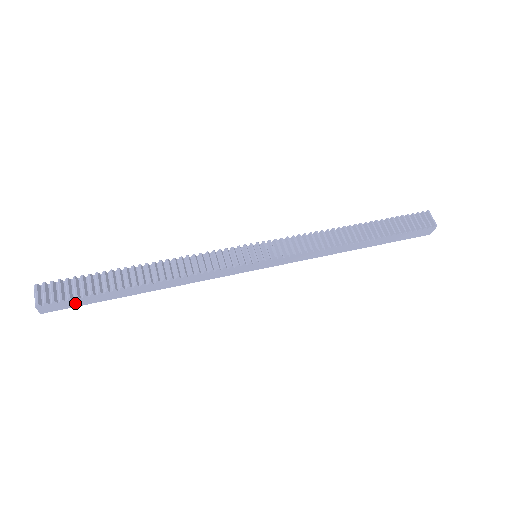
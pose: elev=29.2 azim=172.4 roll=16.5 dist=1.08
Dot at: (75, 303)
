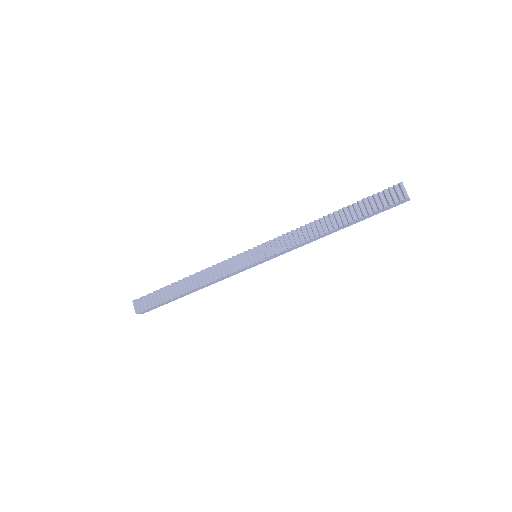
Dot at: (157, 307)
